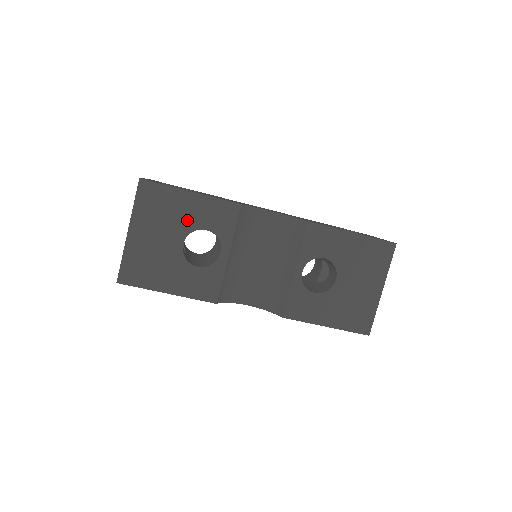
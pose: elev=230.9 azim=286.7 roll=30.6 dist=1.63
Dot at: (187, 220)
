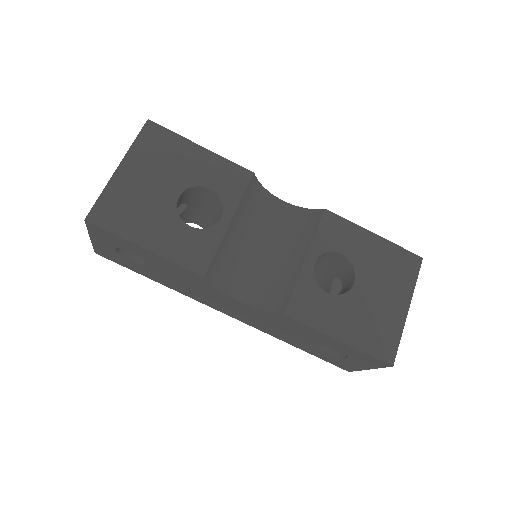
Dot at: (190, 173)
